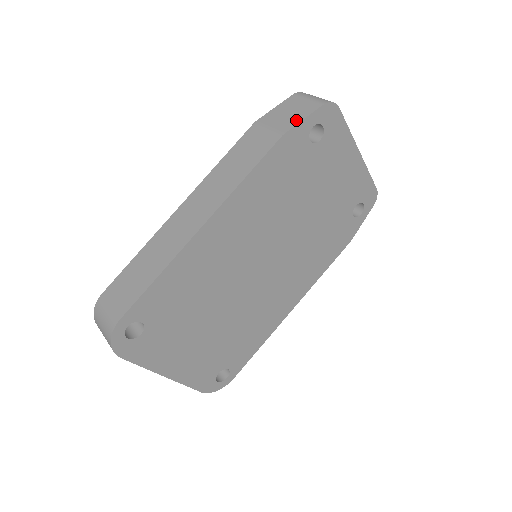
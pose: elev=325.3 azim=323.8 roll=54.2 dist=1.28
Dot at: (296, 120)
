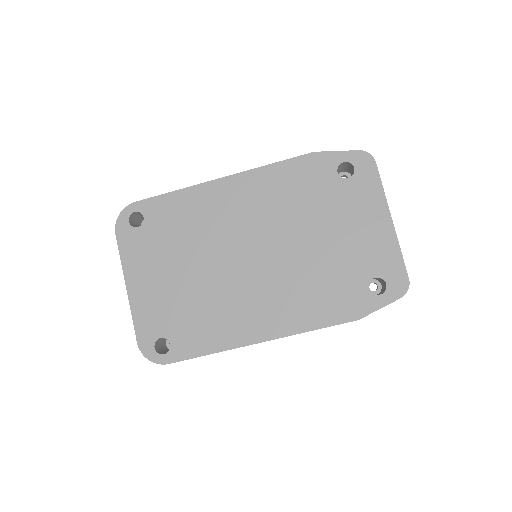
Dot at: (332, 152)
